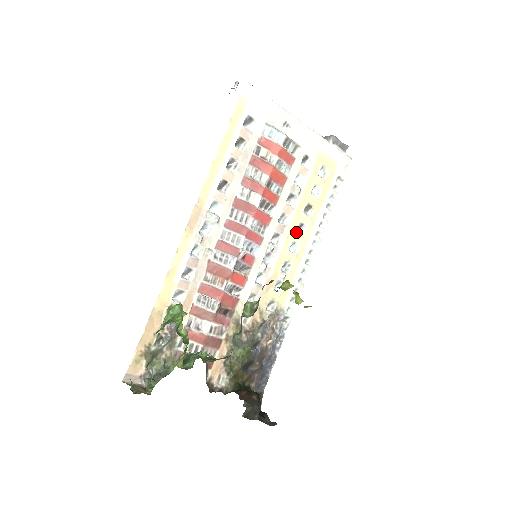
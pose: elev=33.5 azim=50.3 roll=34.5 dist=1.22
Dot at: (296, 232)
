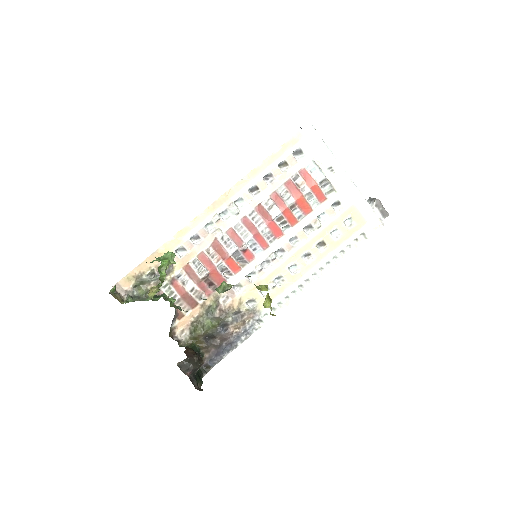
Dot at: (301, 257)
